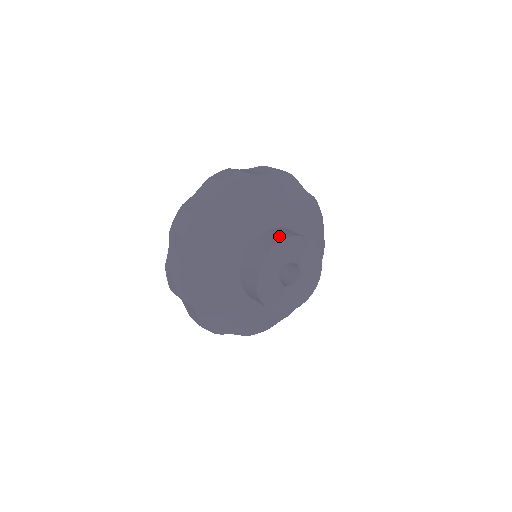
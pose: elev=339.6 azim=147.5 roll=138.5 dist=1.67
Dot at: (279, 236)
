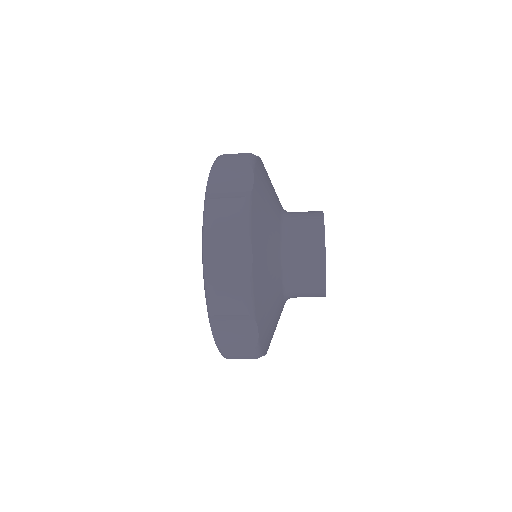
Dot at: occluded
